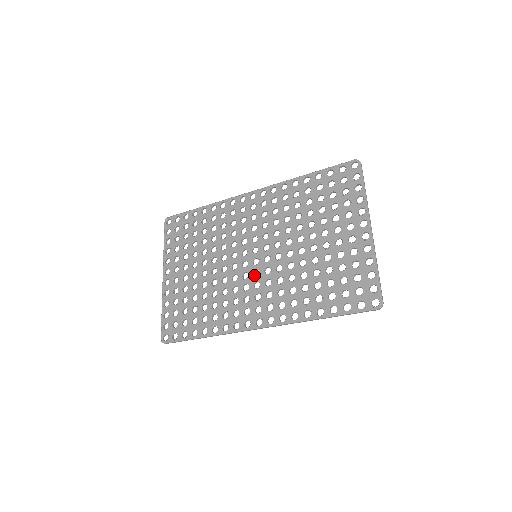
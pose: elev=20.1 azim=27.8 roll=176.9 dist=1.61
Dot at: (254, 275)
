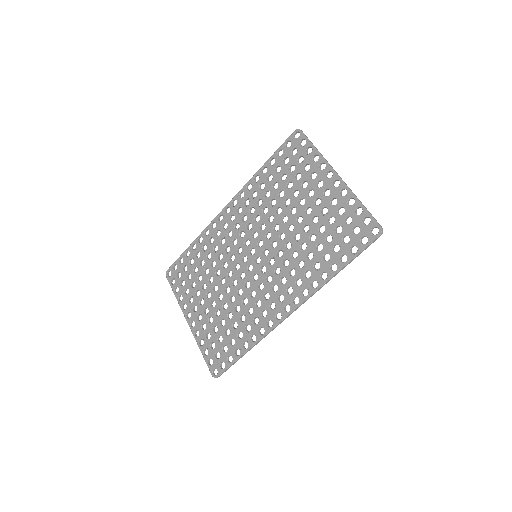
Dot at: occluded
